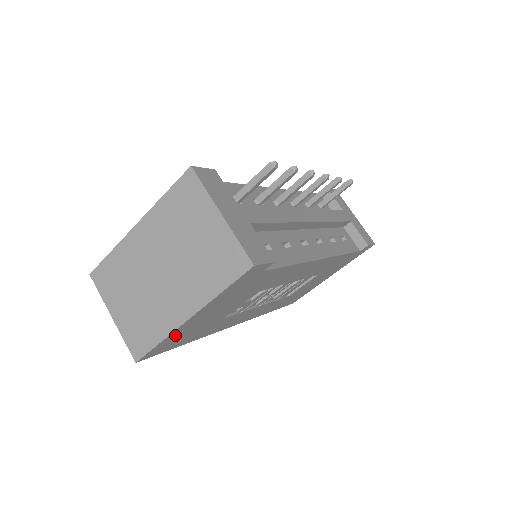
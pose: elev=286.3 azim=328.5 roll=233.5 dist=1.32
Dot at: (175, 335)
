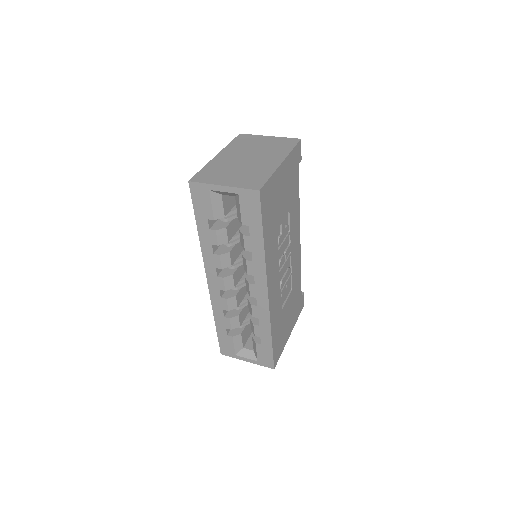
Dot at: (273, 184)
